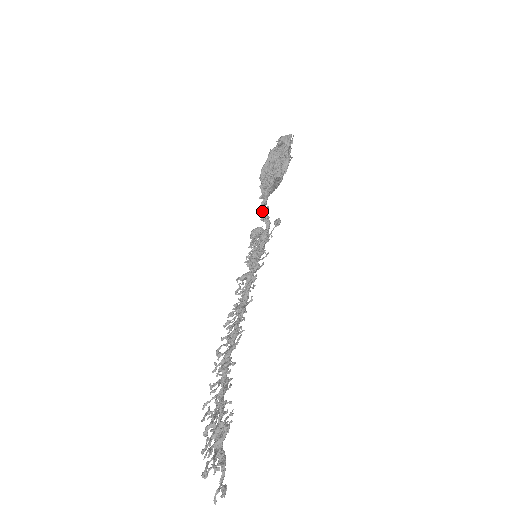
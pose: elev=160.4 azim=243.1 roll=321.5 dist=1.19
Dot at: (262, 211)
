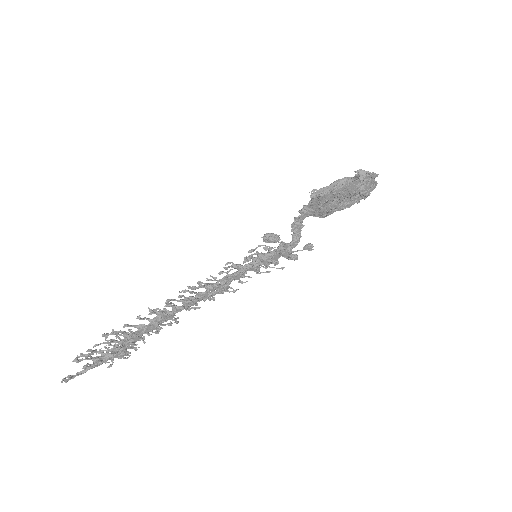
Dot at: (292, 224)
